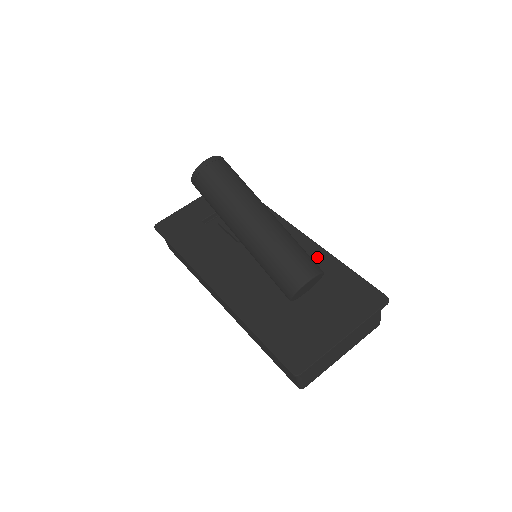
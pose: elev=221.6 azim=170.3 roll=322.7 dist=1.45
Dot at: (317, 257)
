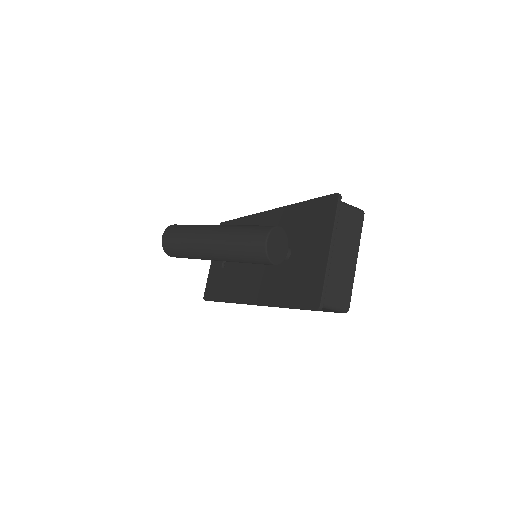
Dot at: (286, 216)
